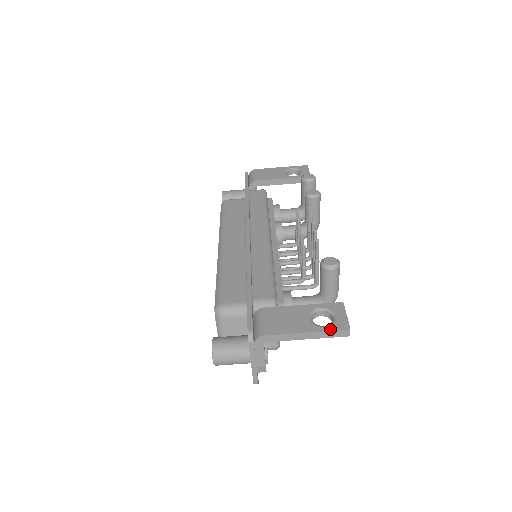
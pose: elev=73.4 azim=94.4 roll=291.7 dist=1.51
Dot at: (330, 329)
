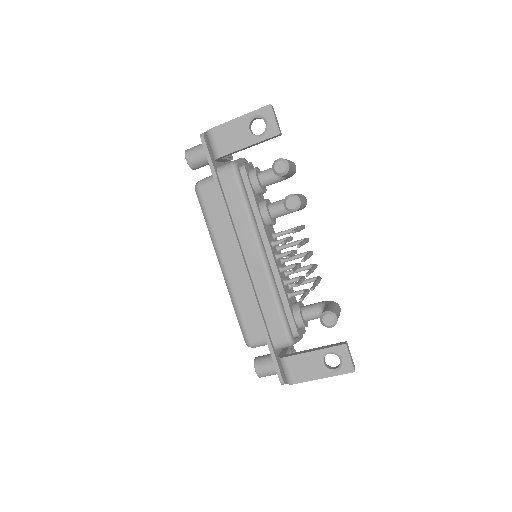
Dot at: (339, 374)
